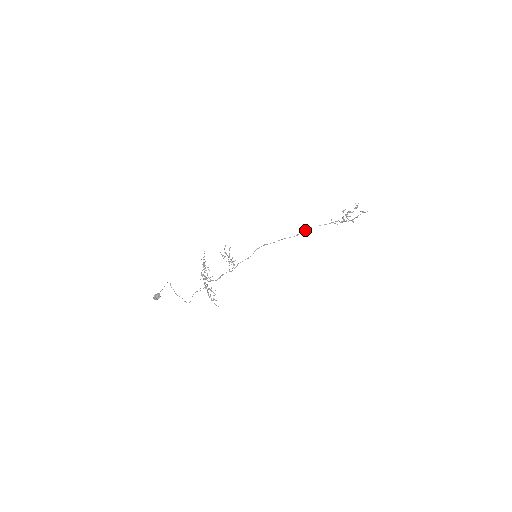
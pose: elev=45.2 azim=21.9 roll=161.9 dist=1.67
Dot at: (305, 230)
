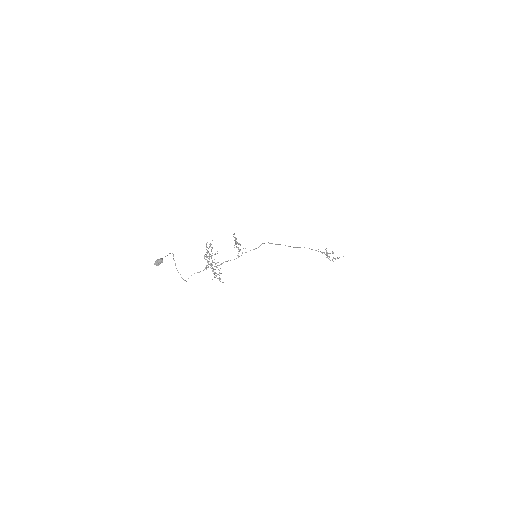
Dot at: (300, 247)
